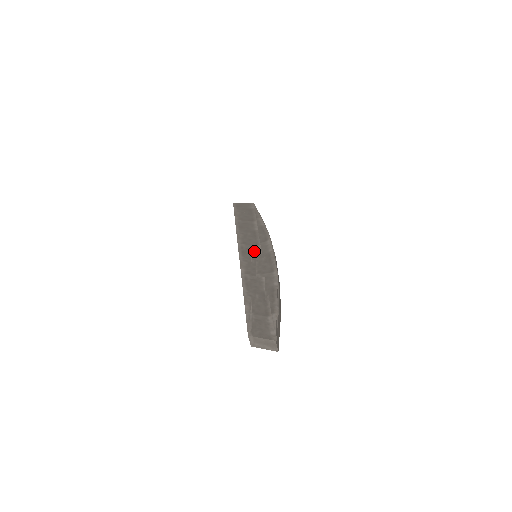
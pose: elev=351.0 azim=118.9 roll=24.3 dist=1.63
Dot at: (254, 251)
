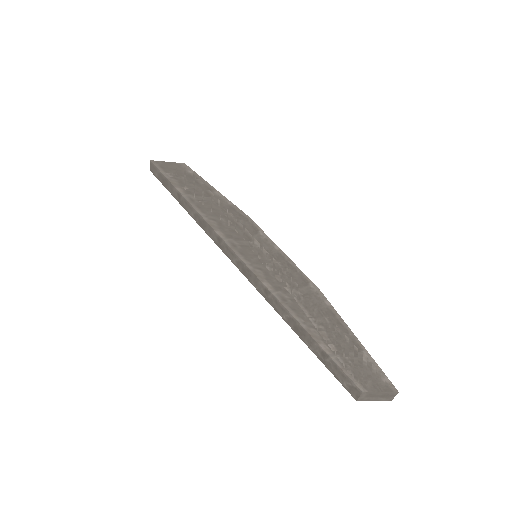
Dot at: (257, 251)
